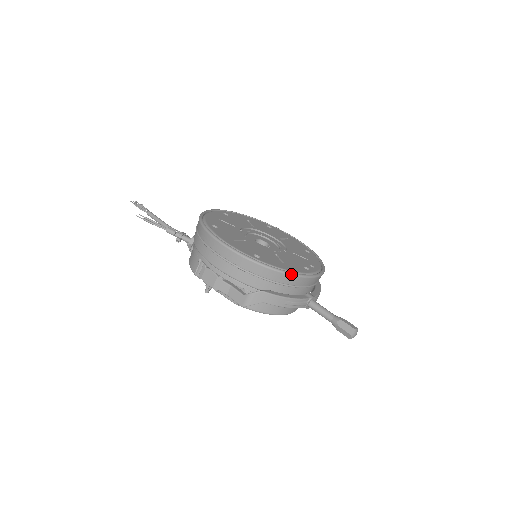
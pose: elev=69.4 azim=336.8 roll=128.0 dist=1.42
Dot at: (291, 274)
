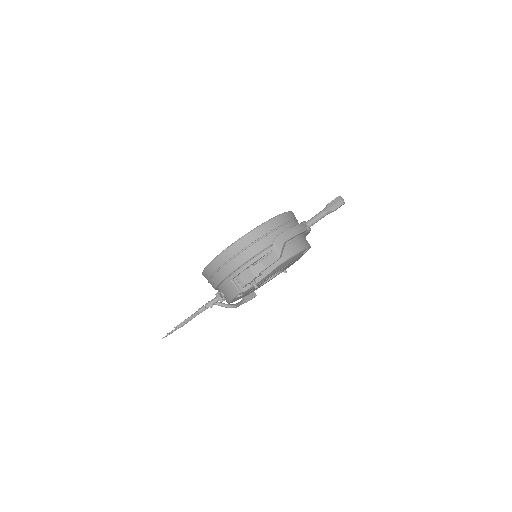
Dot at: (276, 217)
